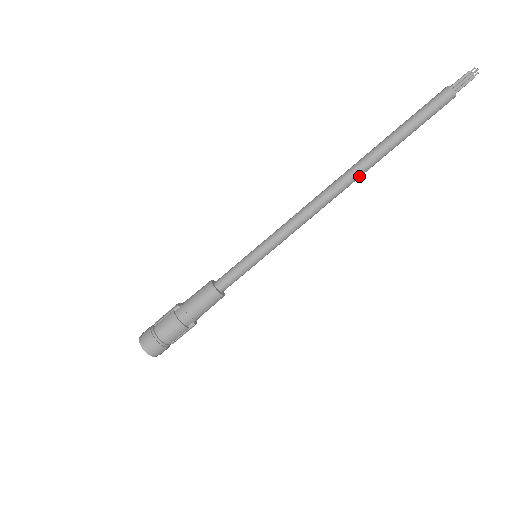
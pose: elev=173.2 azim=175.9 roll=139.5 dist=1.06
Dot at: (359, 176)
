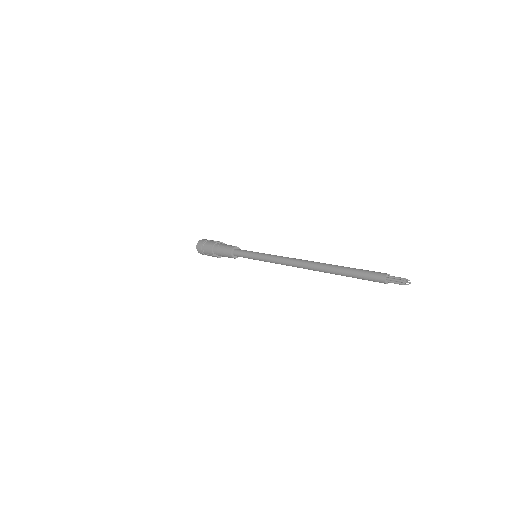
Dot at: (314, 269)
